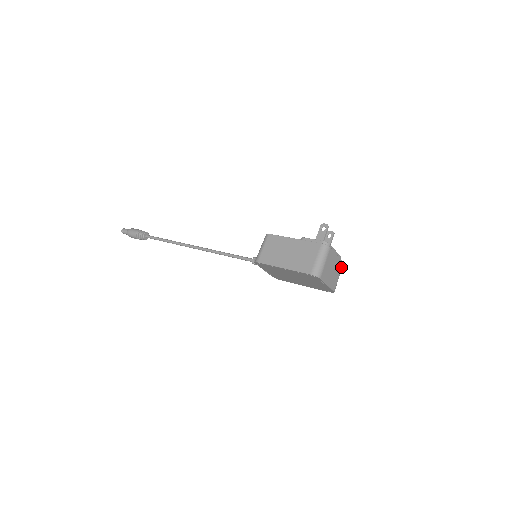
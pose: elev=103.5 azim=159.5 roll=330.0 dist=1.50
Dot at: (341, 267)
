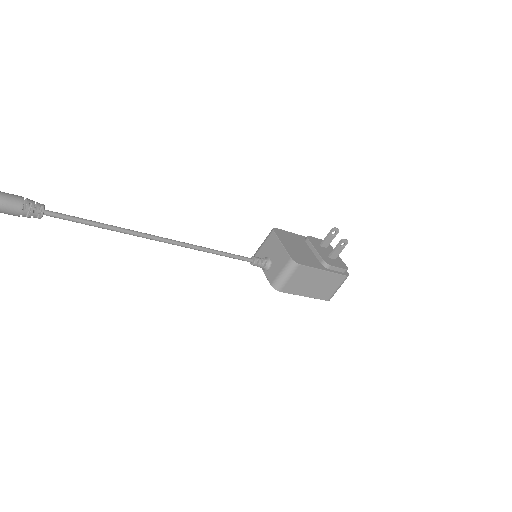
Dot at: occluded
